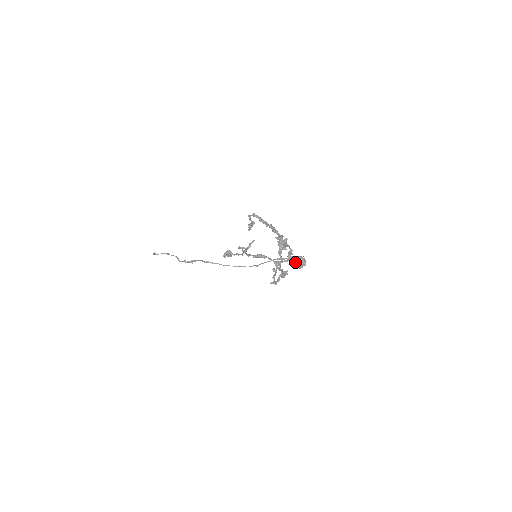
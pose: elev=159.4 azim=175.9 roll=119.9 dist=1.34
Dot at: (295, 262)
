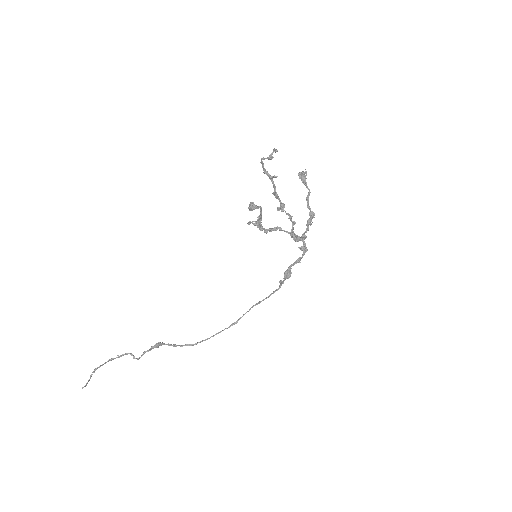
Dot at: (283, 281)
